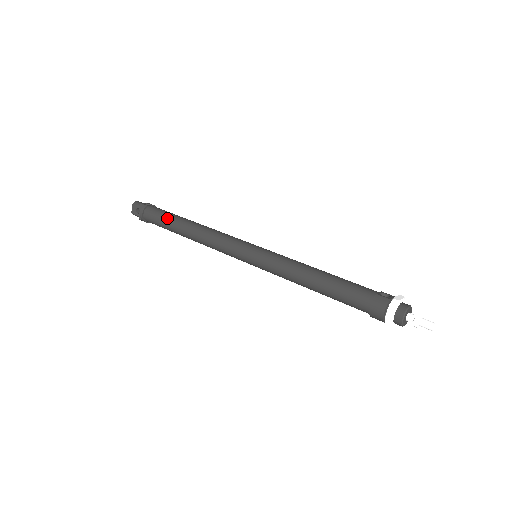
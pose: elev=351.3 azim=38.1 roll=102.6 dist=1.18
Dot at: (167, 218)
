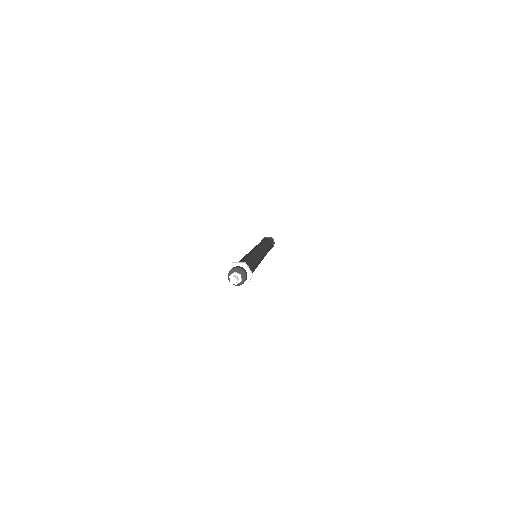
Dot at: occluded
